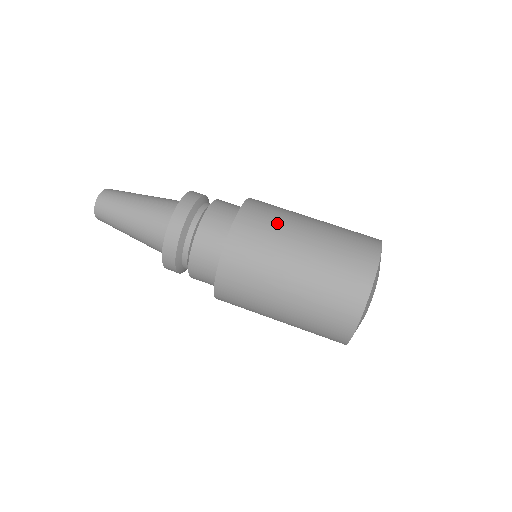
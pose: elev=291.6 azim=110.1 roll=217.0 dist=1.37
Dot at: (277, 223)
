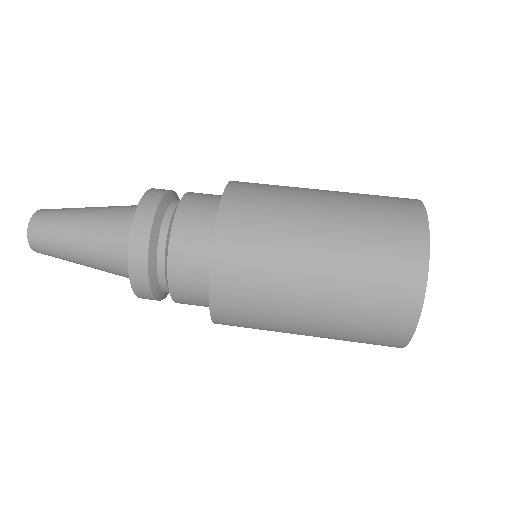
Dot at: (281, 187)
